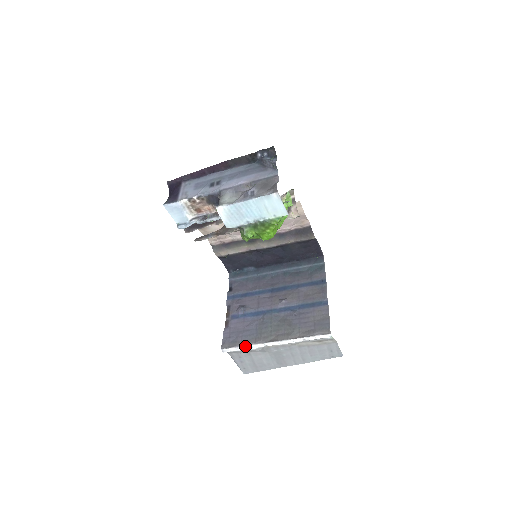
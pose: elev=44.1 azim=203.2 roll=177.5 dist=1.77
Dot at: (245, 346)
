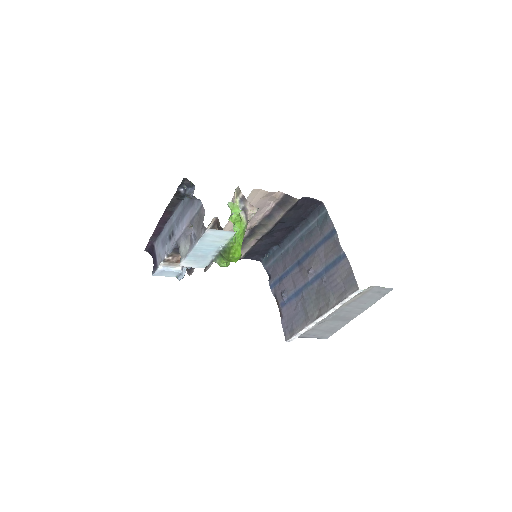
Dot at: (301, 331)
